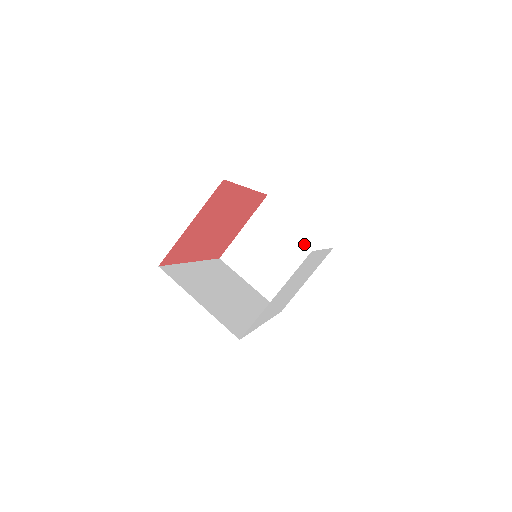
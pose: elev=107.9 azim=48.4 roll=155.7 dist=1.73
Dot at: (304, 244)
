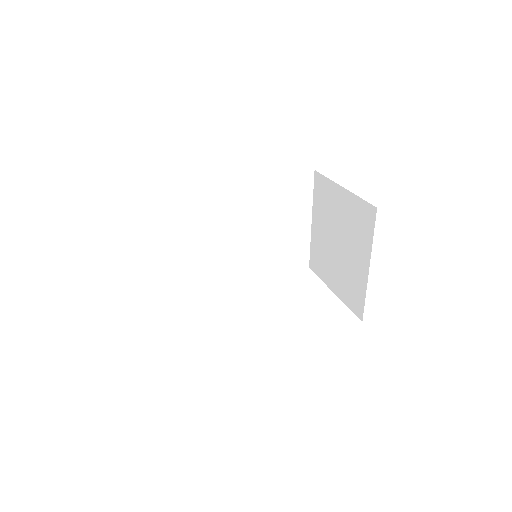
Dot at: (354, 281)
